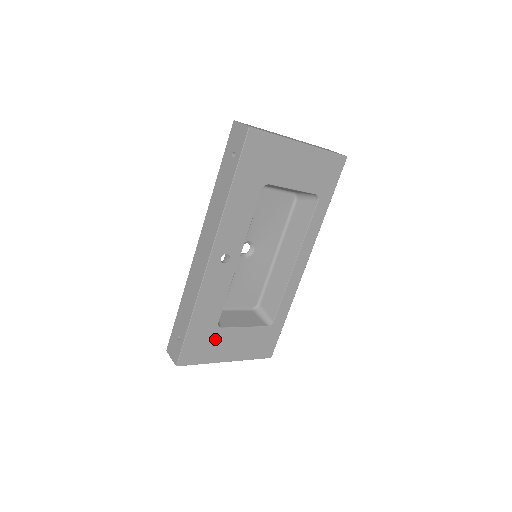
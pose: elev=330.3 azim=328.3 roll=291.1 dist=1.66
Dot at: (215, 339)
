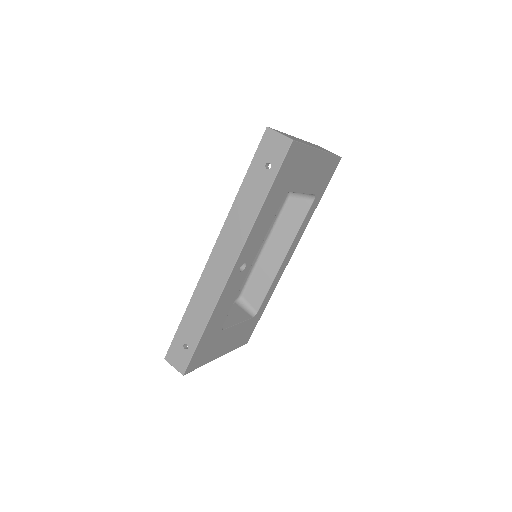
Dot at: (216, 341)
